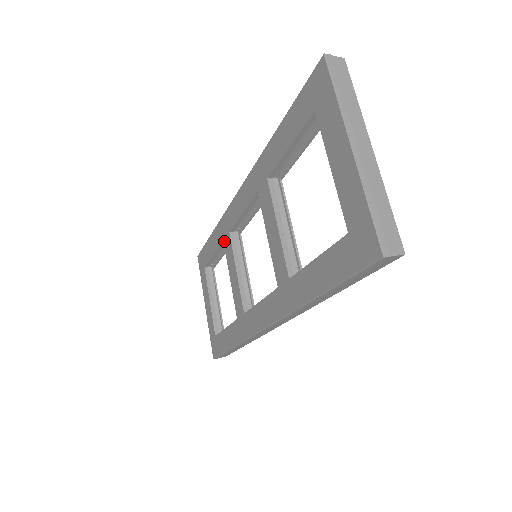
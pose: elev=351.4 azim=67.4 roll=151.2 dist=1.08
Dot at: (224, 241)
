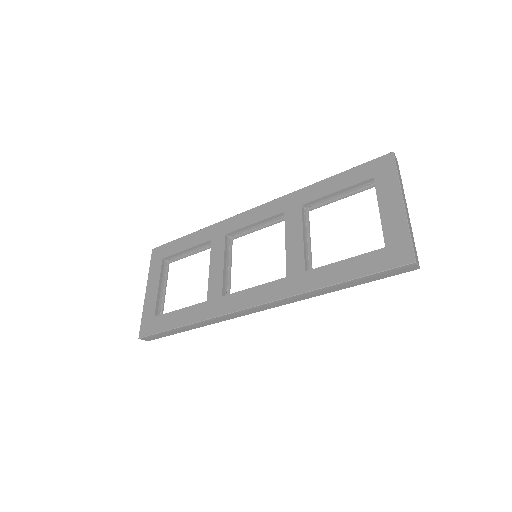
Dot at: (213, 240)
